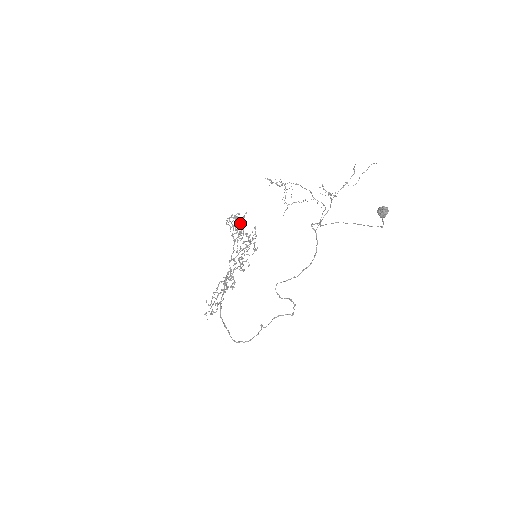
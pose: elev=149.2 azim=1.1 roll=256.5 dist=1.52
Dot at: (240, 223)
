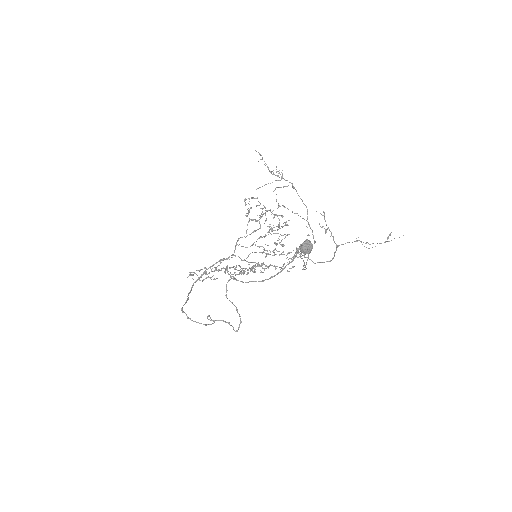
Dot at: occluded
